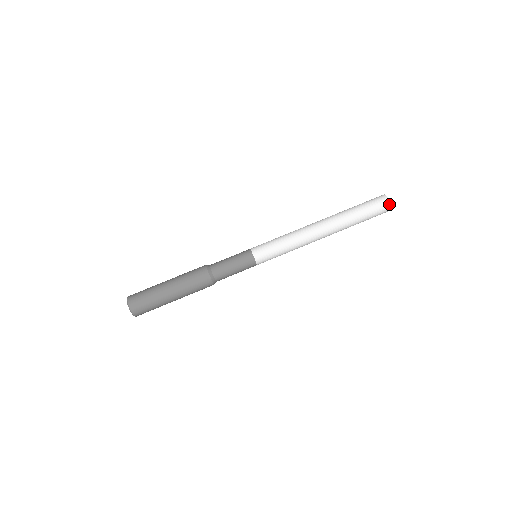
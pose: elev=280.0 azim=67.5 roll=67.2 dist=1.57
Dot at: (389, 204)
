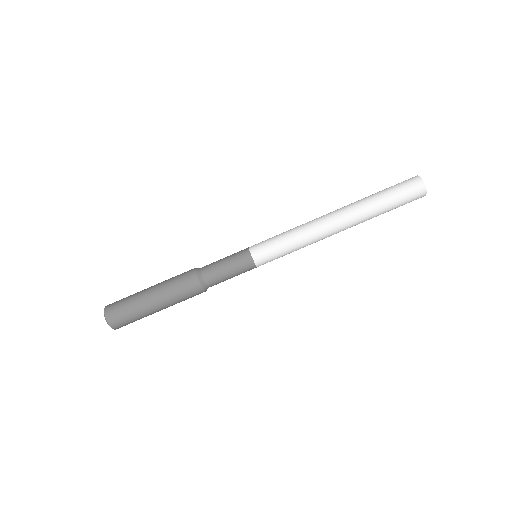
Dot at: occluded
